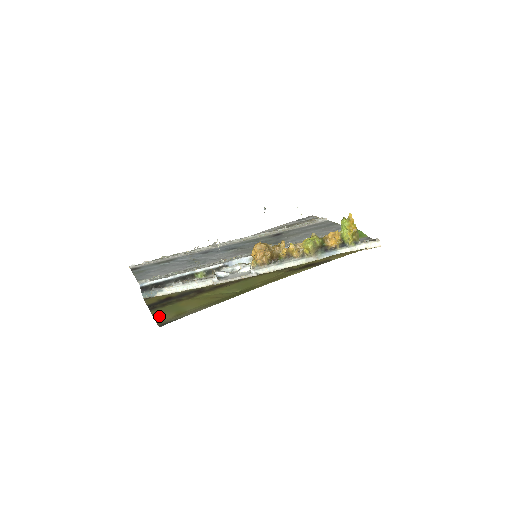
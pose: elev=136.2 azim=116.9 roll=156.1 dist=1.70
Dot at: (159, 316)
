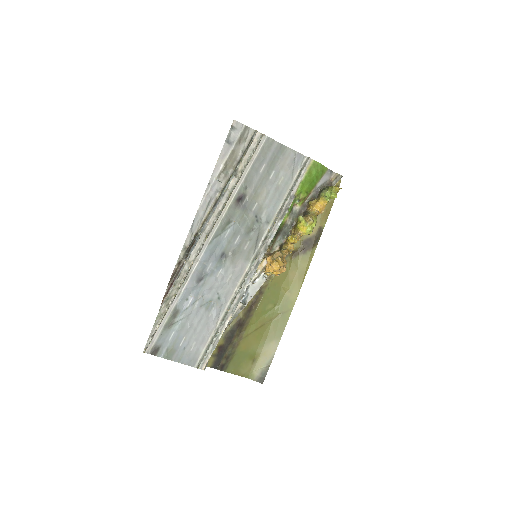
Dot at: (240, 371)
